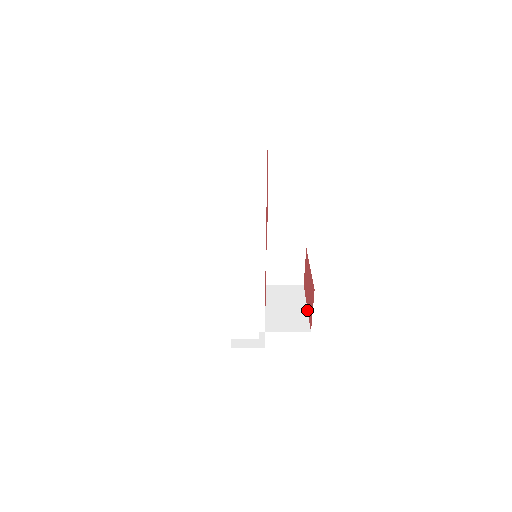
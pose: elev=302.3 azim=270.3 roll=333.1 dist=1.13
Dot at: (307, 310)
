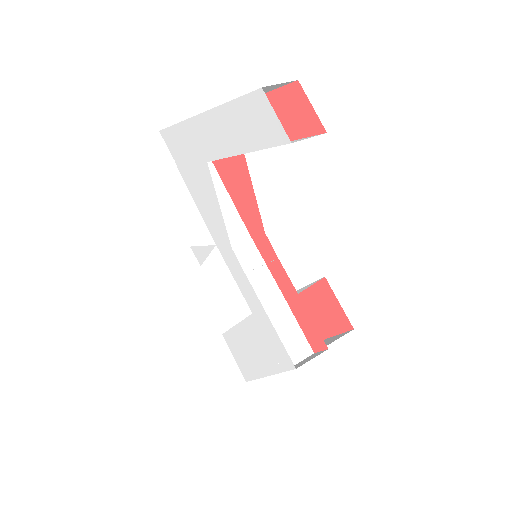
Dot at: (332, 336)
